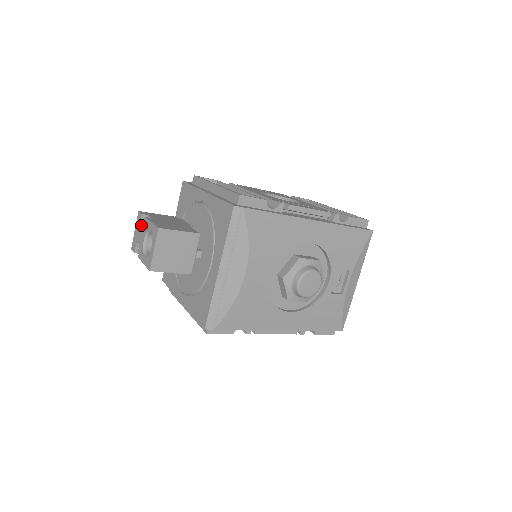
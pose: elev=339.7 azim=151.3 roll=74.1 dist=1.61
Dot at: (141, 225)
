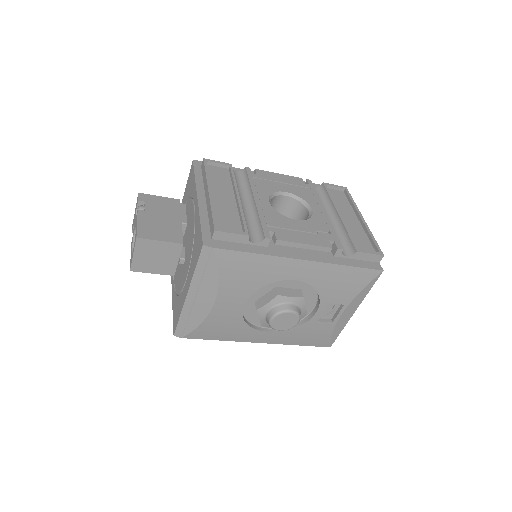
Dot at: (136, 212)
